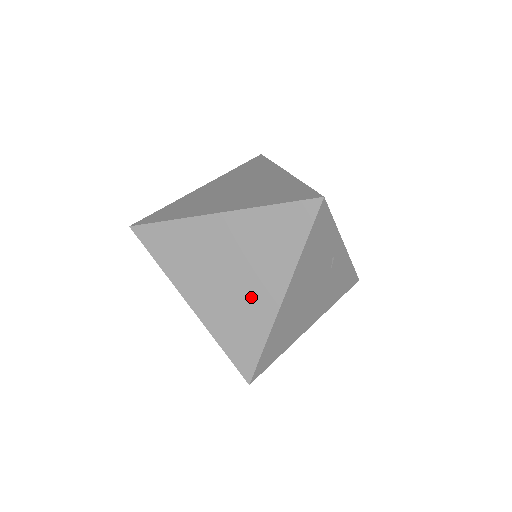
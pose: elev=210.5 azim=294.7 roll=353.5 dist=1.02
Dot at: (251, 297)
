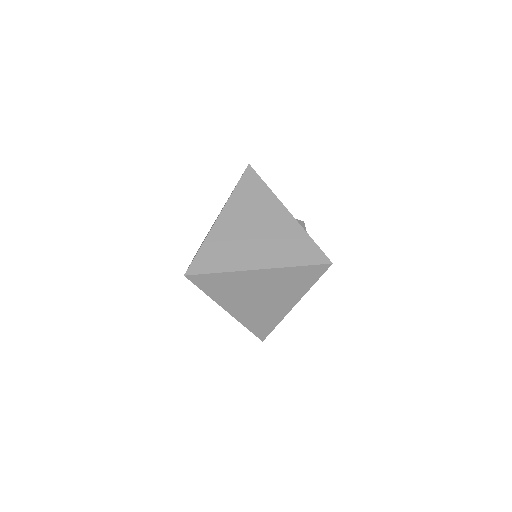
Dot at: (273, 307)
